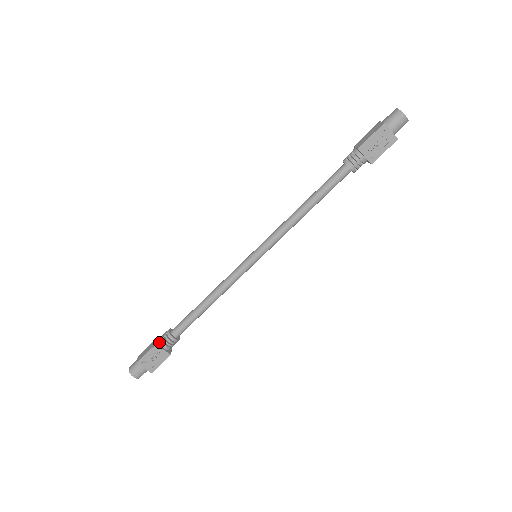
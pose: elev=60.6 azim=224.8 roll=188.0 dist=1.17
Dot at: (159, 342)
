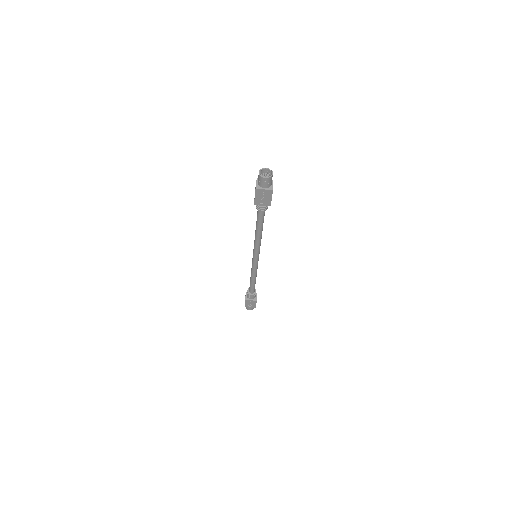
Dot at: (247, 297)
